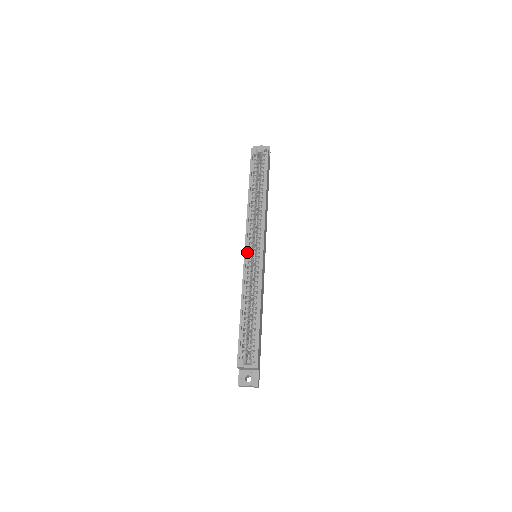
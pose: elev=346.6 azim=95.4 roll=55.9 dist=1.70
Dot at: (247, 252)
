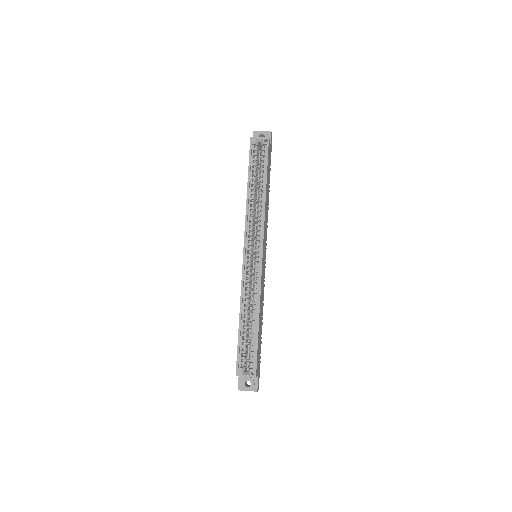
Dot at: (246, 256)
